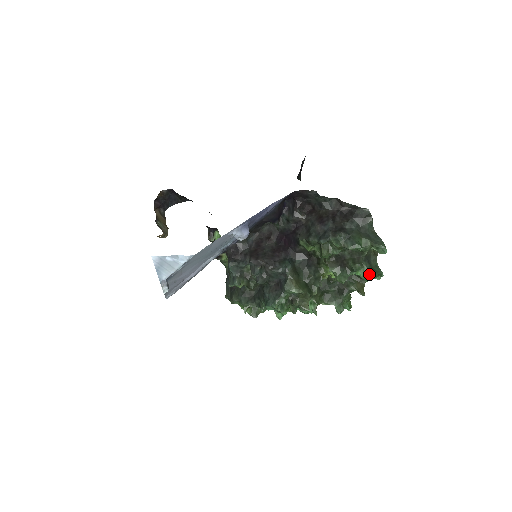
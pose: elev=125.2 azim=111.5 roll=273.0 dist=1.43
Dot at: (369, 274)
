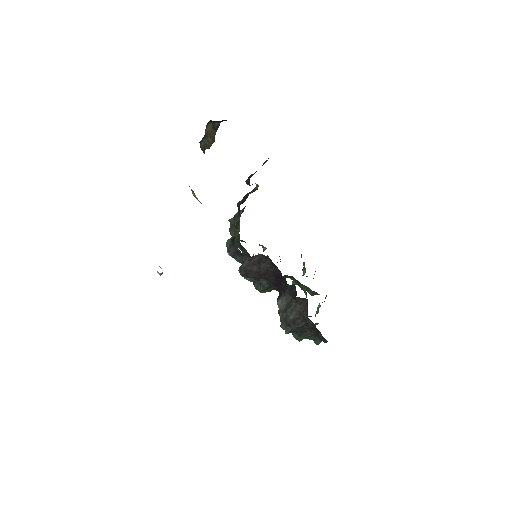
Dot at: occluded
